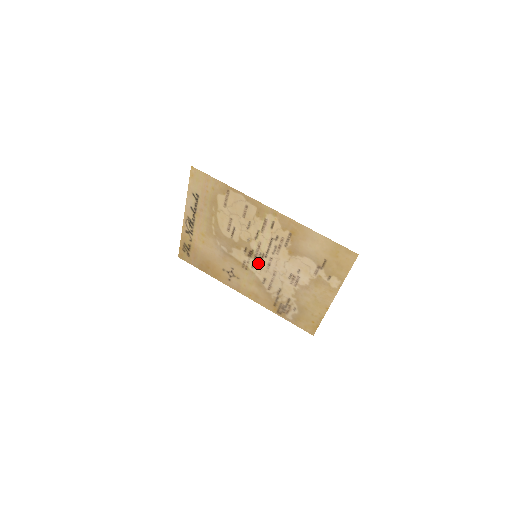
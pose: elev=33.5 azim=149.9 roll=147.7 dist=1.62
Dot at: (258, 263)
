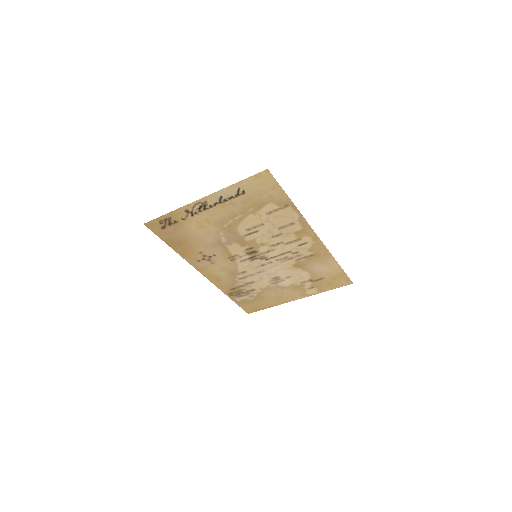
Dot at: (252, 261)
